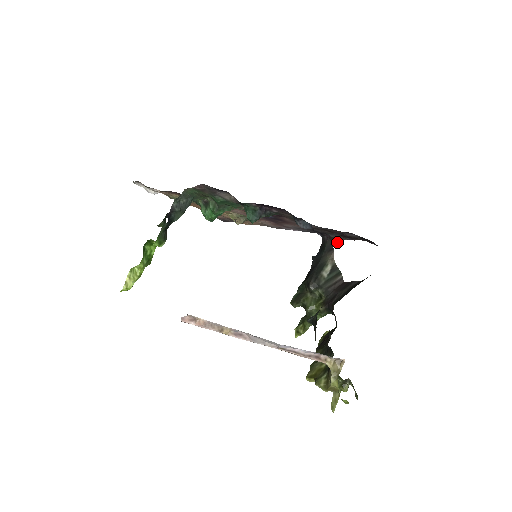
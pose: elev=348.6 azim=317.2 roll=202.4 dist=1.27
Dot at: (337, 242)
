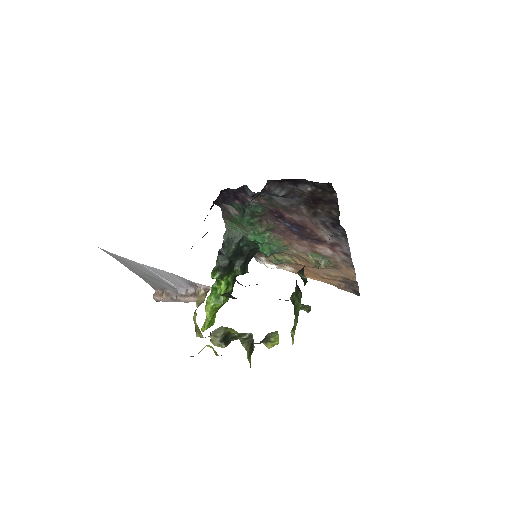
Dot at: occluded
